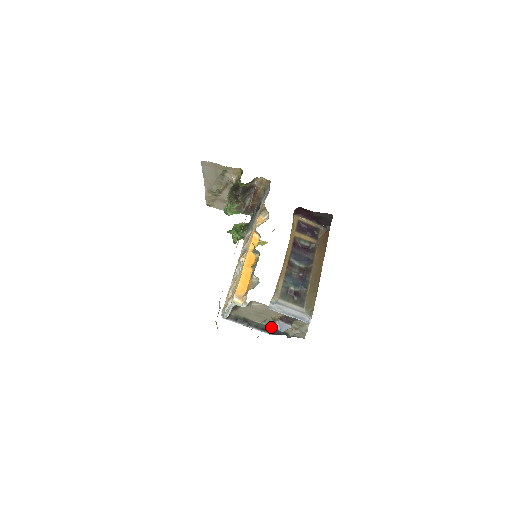
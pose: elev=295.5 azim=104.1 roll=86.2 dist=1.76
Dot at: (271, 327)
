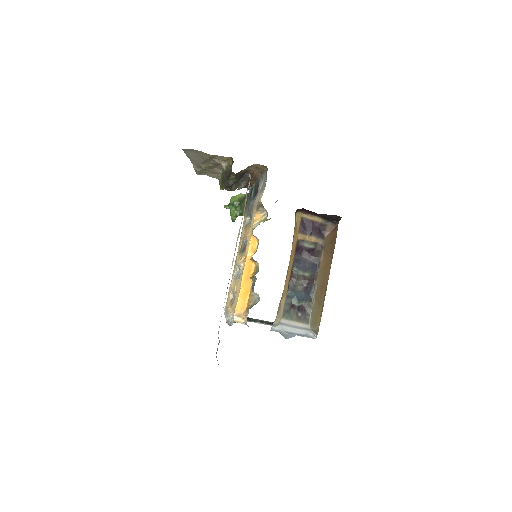
Dot at: occluded
